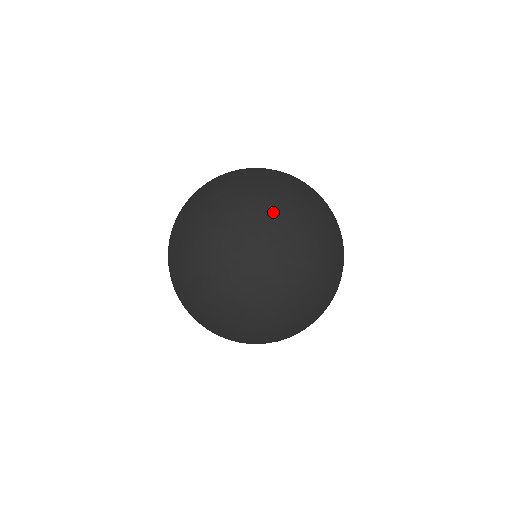
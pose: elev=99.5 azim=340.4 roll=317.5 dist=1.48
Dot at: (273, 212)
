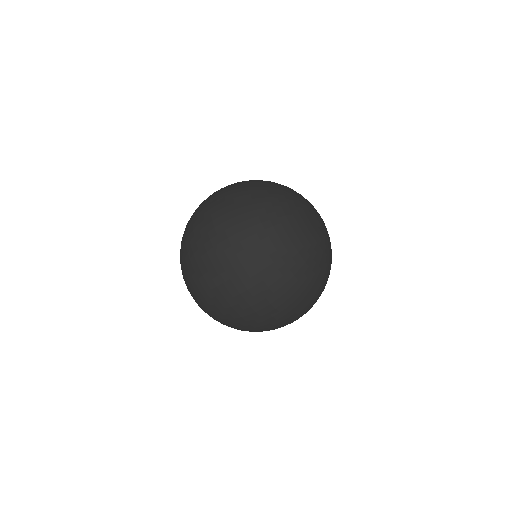
Dot at: (276, 183)
